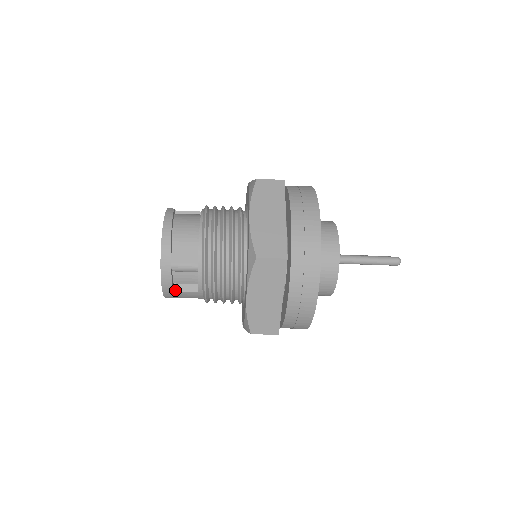
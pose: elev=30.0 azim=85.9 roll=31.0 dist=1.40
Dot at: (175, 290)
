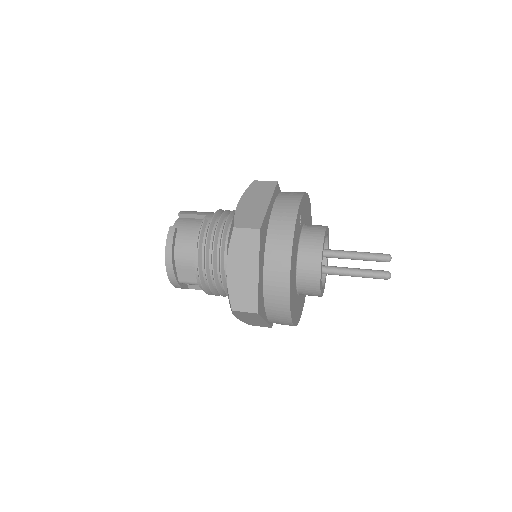
Dot at: (190, 288)
